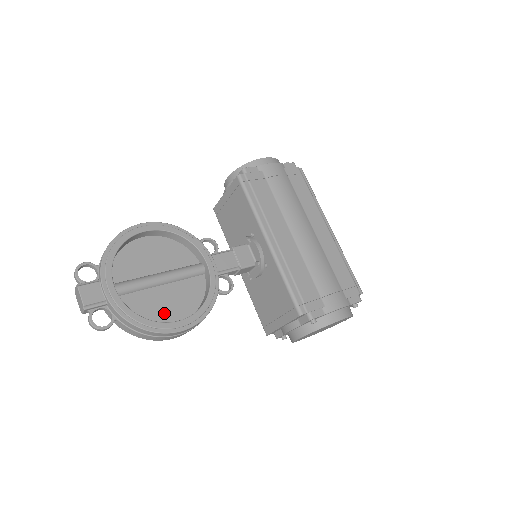
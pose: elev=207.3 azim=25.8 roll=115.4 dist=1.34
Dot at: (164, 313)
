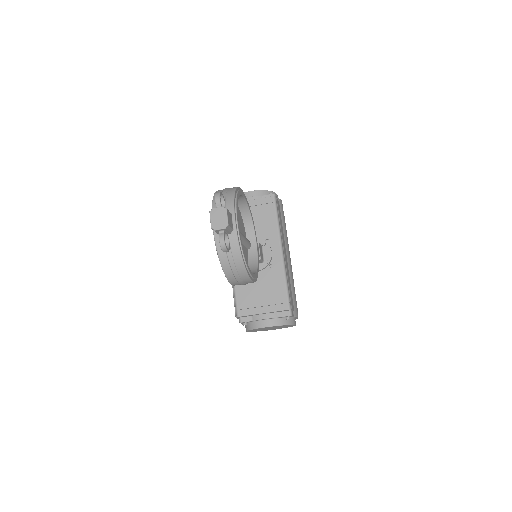
Dot at: occluded
